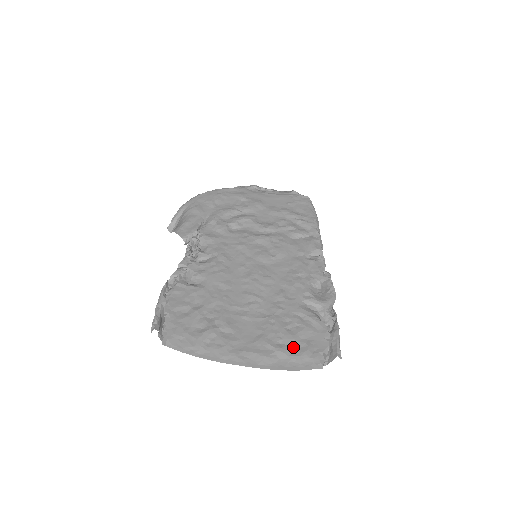
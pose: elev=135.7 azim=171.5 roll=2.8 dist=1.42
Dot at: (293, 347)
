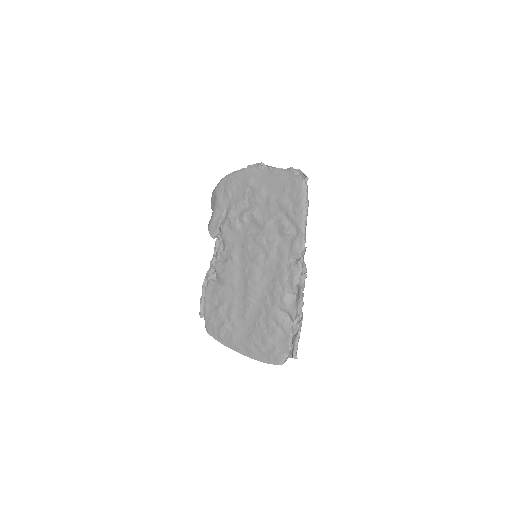
Dot at: (267, 347)
